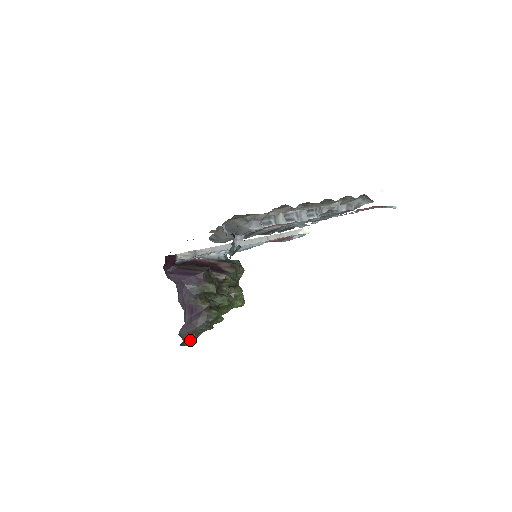
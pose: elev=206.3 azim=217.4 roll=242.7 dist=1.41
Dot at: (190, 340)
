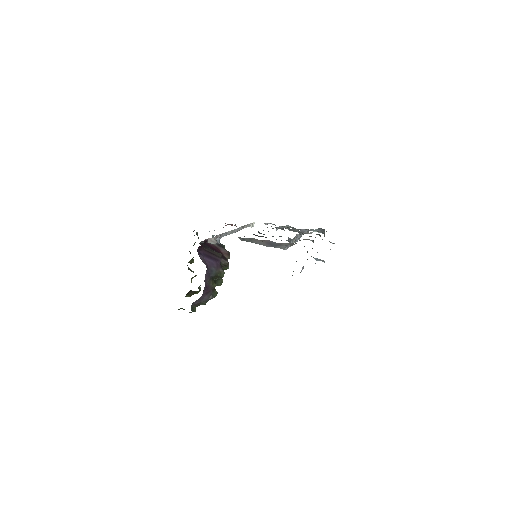
Dot at: (194, 311)
